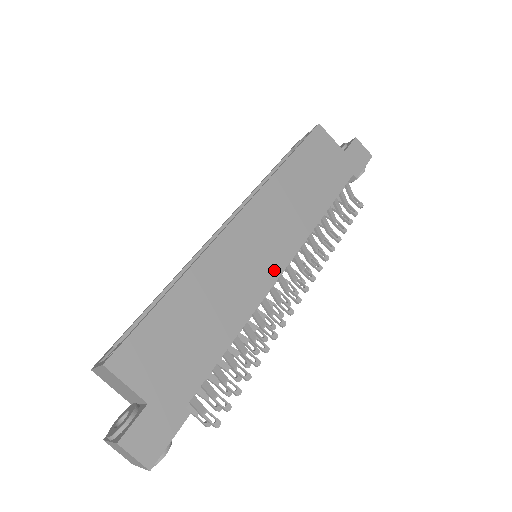
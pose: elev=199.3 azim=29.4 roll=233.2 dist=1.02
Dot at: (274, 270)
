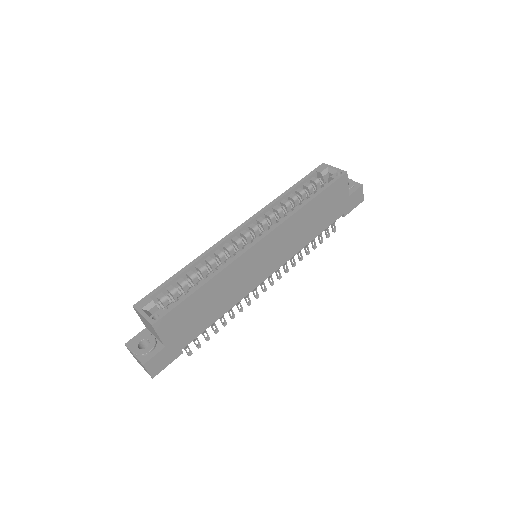
Dot at: (263, 277)
